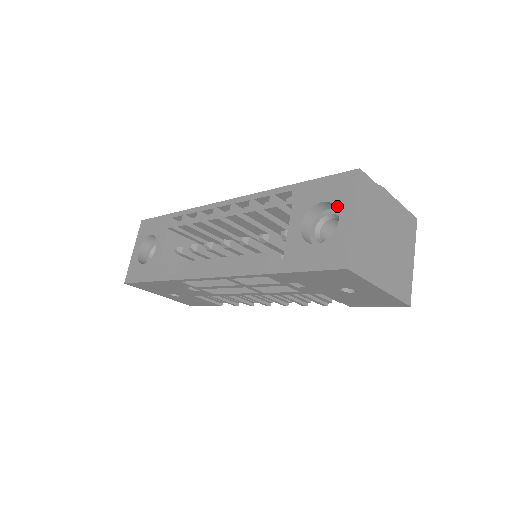
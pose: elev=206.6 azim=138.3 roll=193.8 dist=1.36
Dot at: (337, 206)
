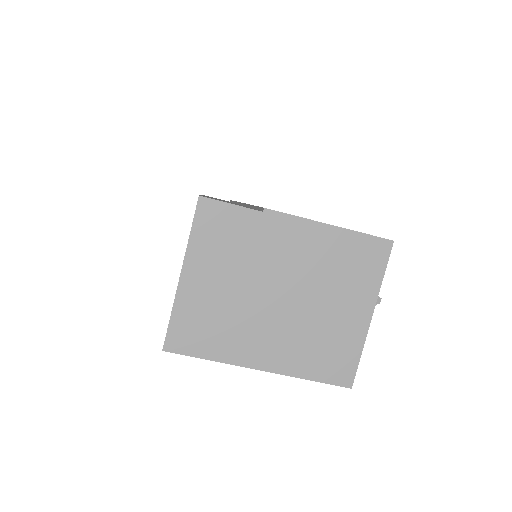
Dot at: occluded
